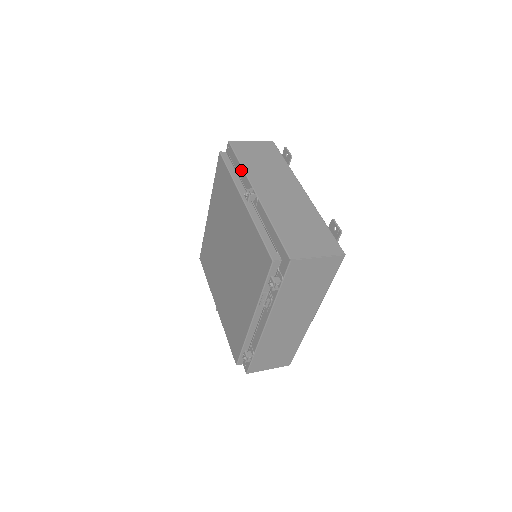
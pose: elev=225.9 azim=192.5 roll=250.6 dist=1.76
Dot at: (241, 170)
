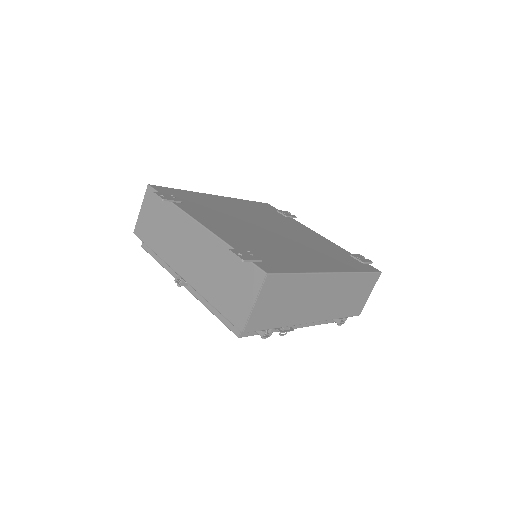
Dot at: occluded
